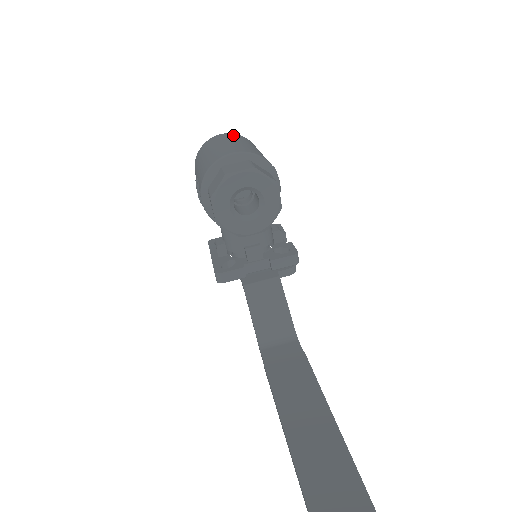
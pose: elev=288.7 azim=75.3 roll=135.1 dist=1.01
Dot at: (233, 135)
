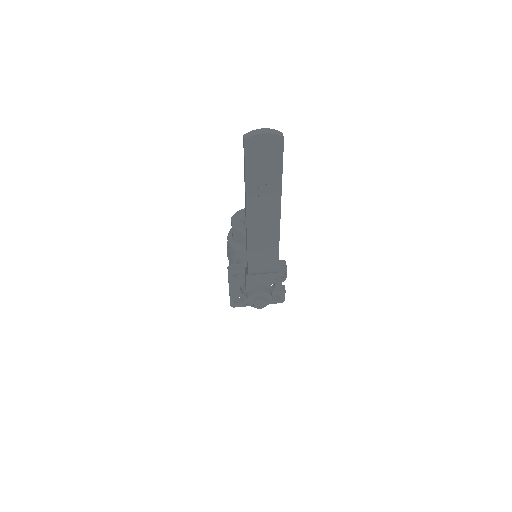
Dot at: occluded
